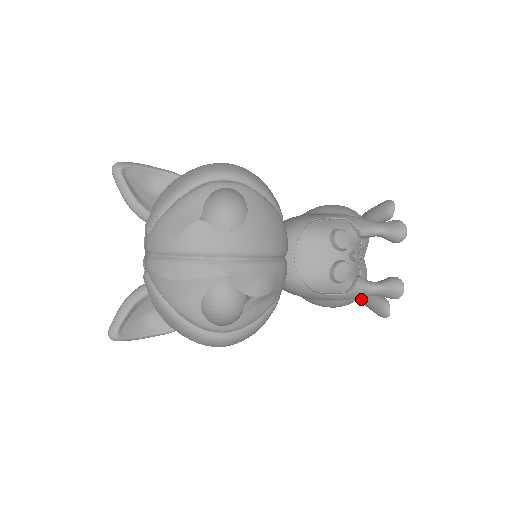
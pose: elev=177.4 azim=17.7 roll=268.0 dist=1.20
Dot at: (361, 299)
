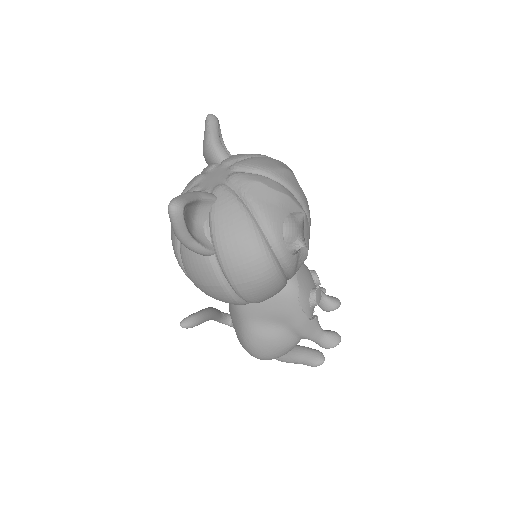
Dot at: (292, 352)
